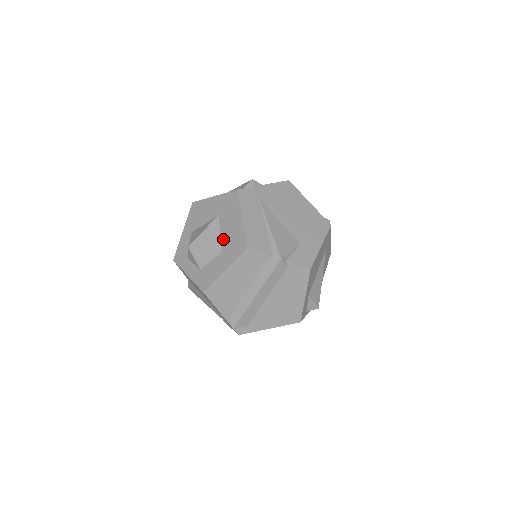
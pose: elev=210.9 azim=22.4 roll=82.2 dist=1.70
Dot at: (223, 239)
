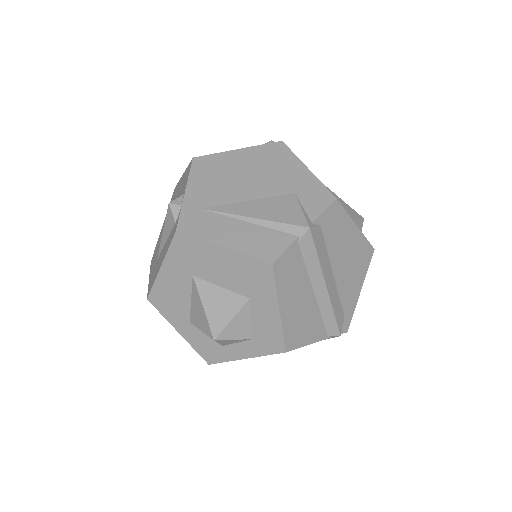
Dot at: (233, 289)
